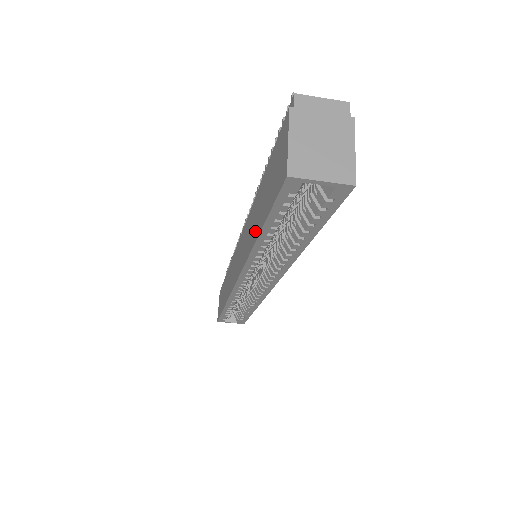
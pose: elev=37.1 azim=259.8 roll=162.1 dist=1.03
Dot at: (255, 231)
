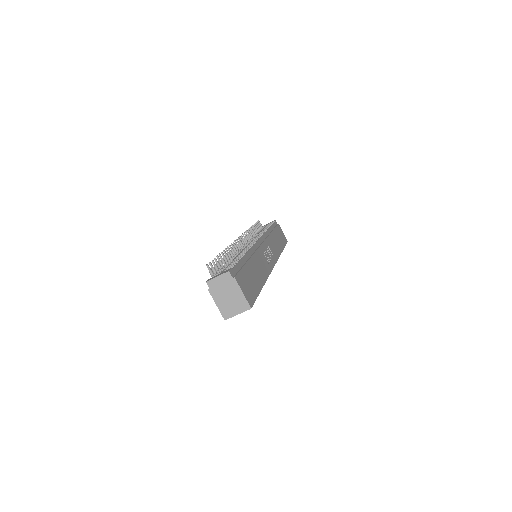
Dot at: occluded
